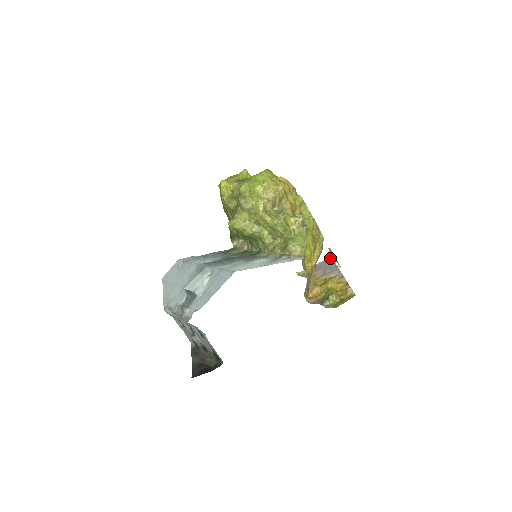
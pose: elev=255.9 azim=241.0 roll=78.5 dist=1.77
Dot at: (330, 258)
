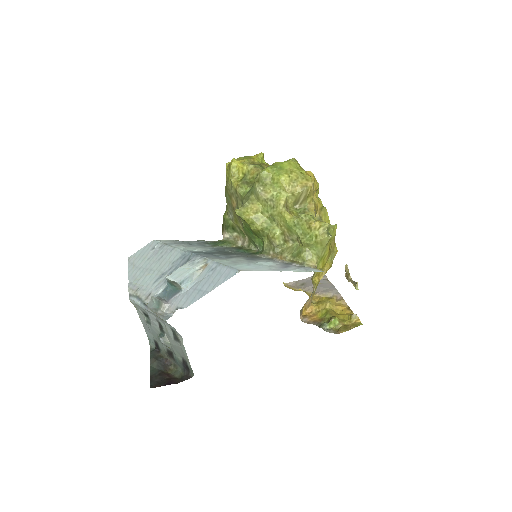
Dot at: occluded
